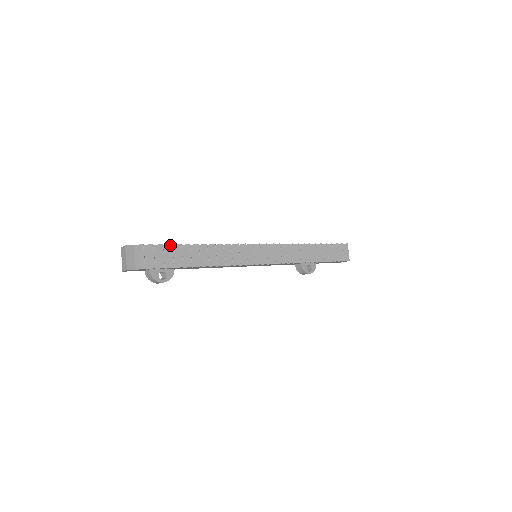
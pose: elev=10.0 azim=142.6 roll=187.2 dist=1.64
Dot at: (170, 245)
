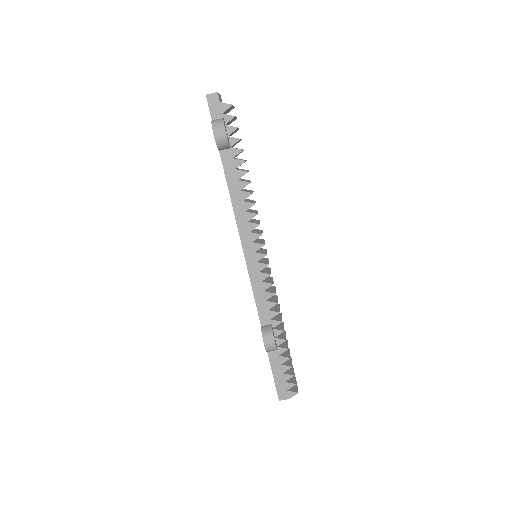
Dot at: occluded
